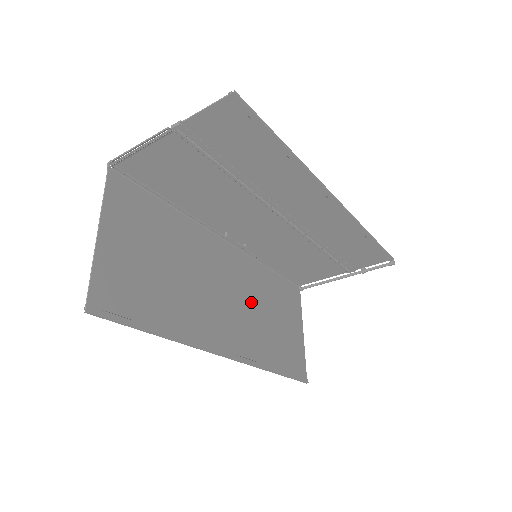
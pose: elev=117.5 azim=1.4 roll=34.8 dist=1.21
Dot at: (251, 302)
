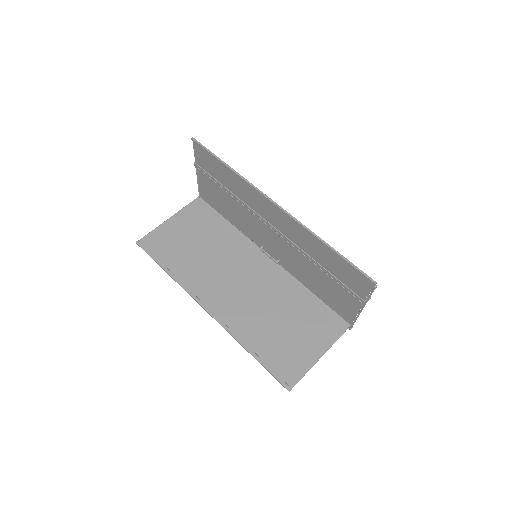
Dot at: (262, 299)
